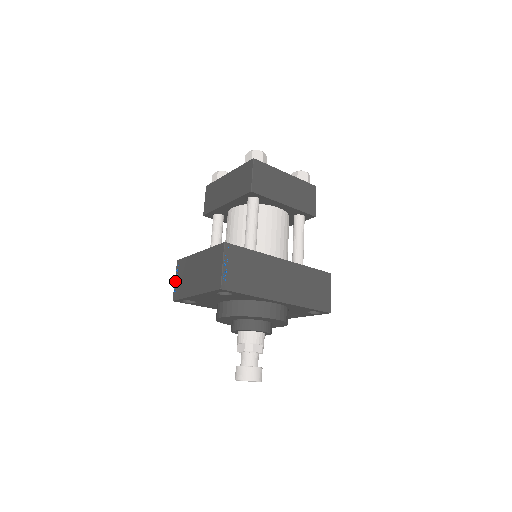
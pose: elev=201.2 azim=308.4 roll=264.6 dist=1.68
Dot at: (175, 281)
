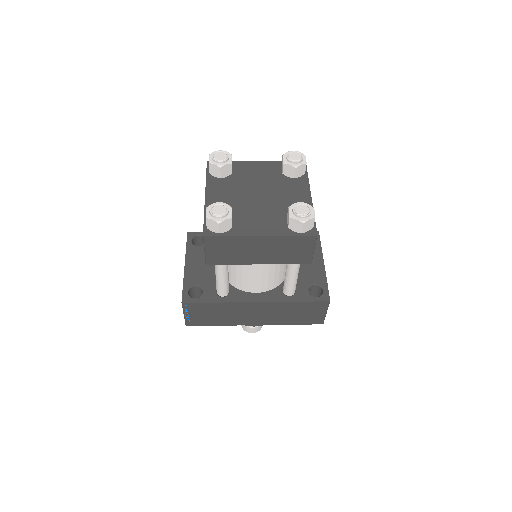
Dot at: occluded
